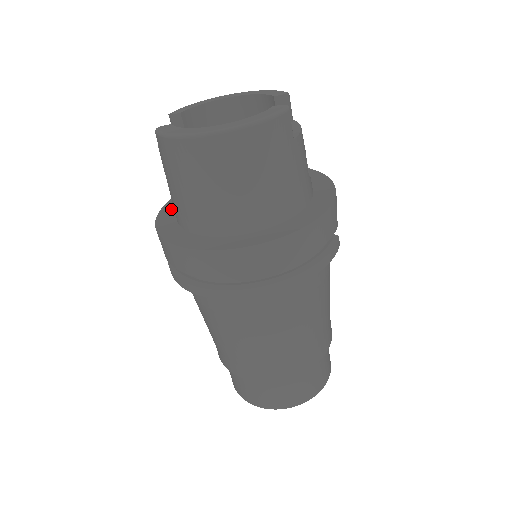
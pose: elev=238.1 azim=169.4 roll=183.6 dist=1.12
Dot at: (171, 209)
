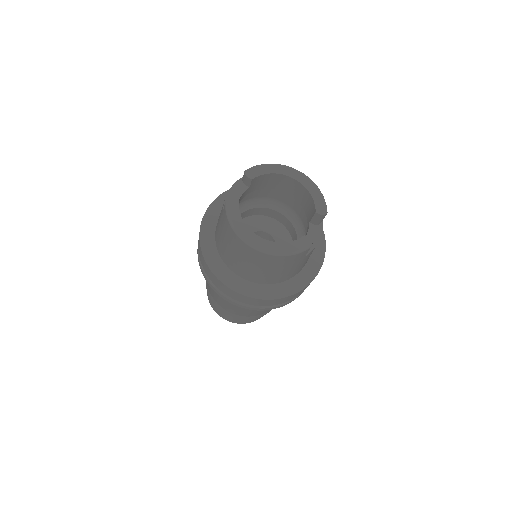
Dot at: (217, 210)
